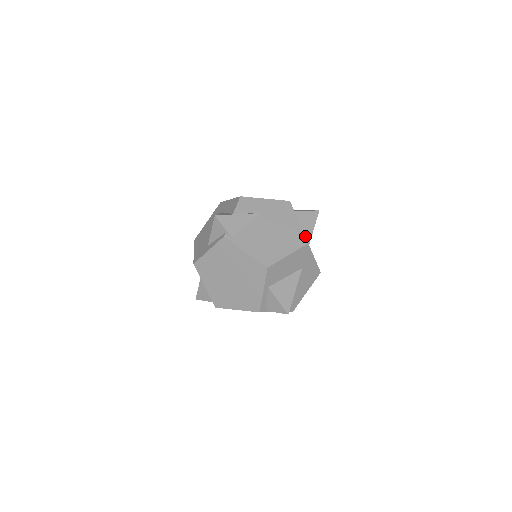
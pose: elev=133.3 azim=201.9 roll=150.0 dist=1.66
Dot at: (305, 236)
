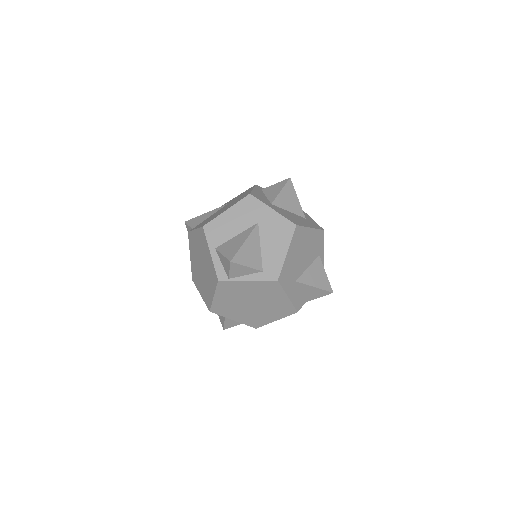
Dot at: (268, 200)
